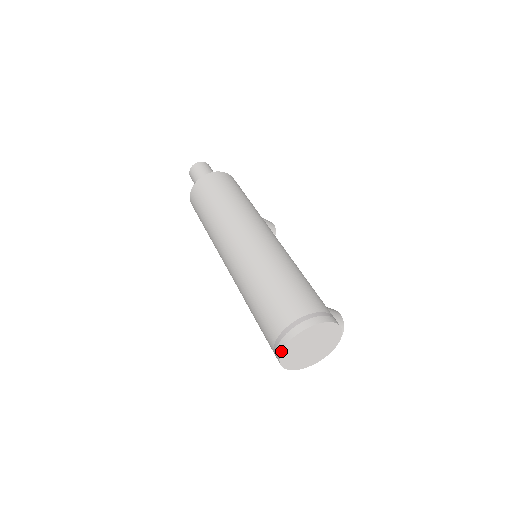
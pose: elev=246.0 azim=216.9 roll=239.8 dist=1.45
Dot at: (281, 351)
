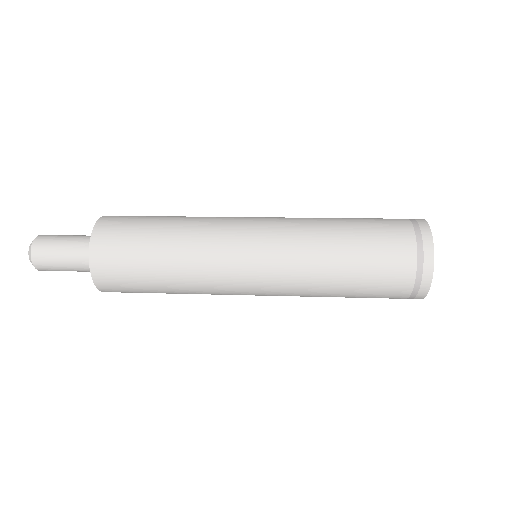
Dot at: (432, 278)
